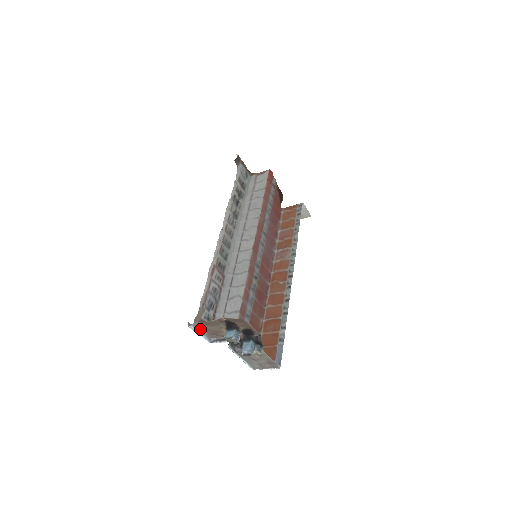
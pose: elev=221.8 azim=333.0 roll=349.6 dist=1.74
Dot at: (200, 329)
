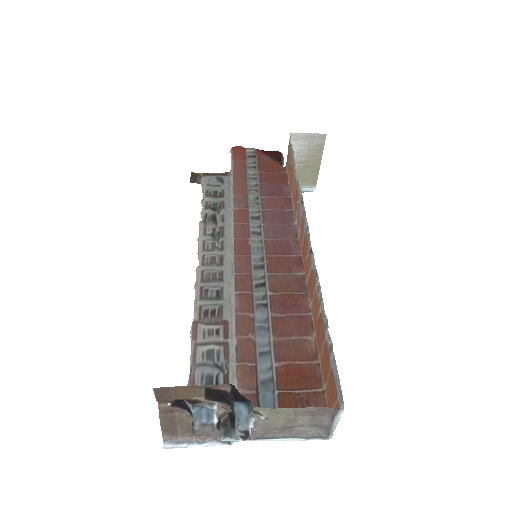
Dot at: (185, 439)
